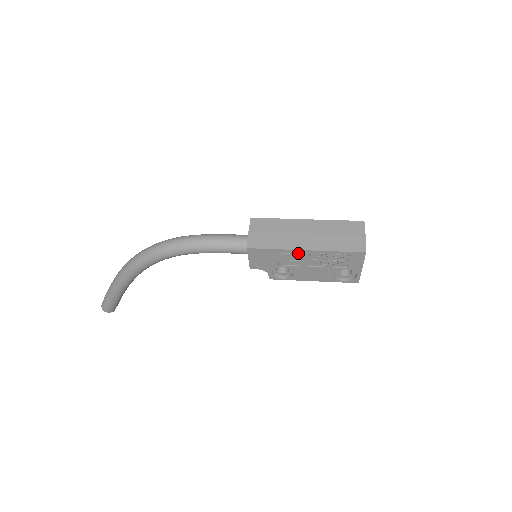
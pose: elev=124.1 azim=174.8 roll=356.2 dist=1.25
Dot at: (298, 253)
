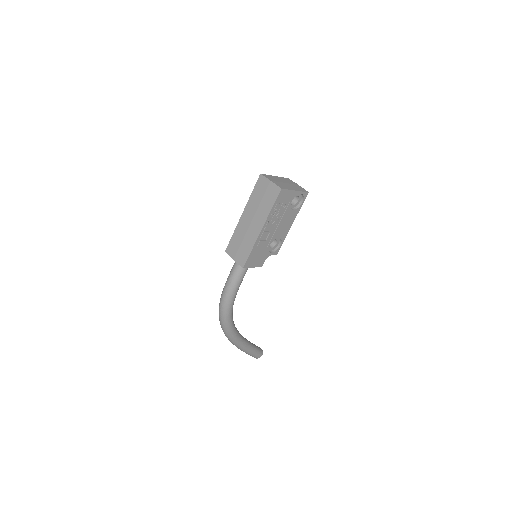
Dot at: (262, 235)
